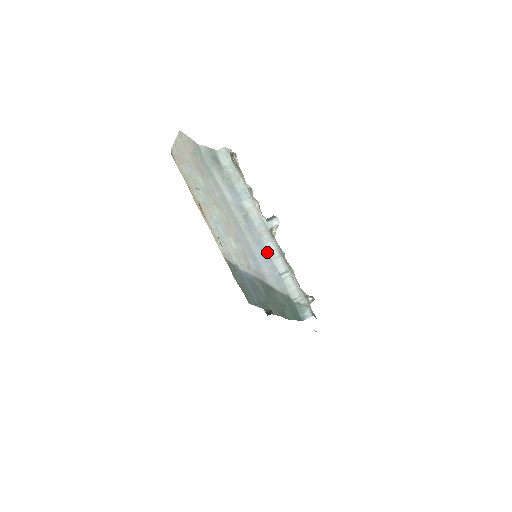
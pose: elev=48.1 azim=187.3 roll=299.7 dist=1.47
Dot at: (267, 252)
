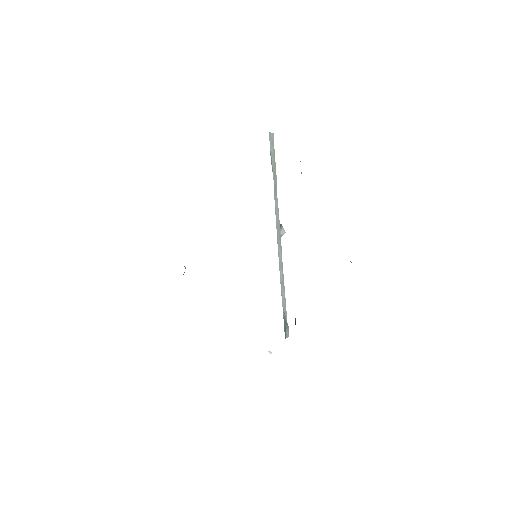
Dot at: occluded
